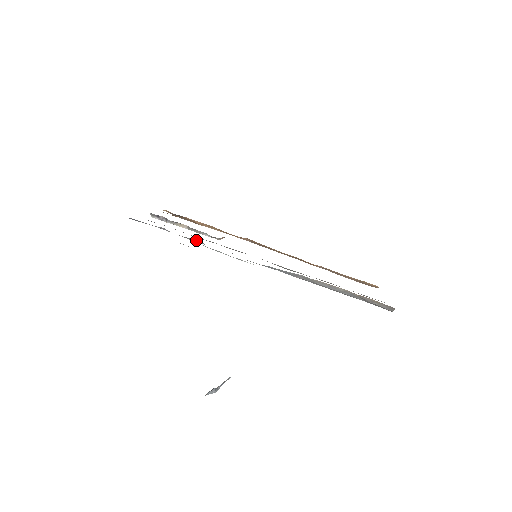
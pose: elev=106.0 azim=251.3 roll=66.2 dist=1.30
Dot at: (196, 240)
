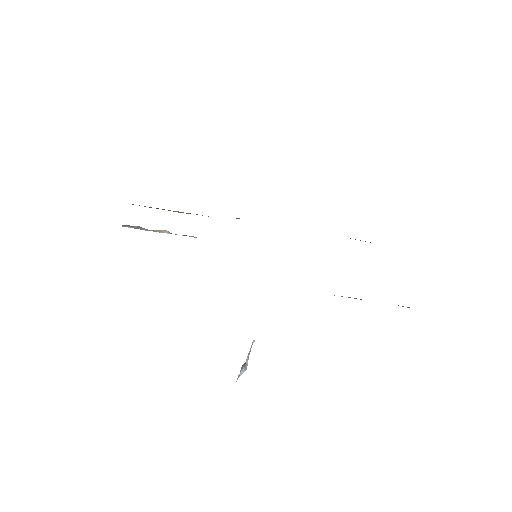
Dot at: occluded
